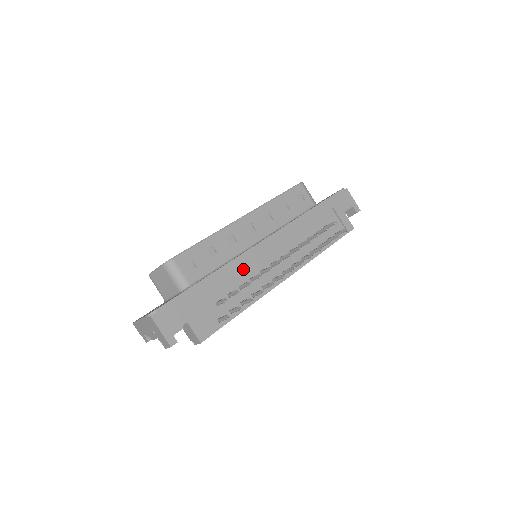
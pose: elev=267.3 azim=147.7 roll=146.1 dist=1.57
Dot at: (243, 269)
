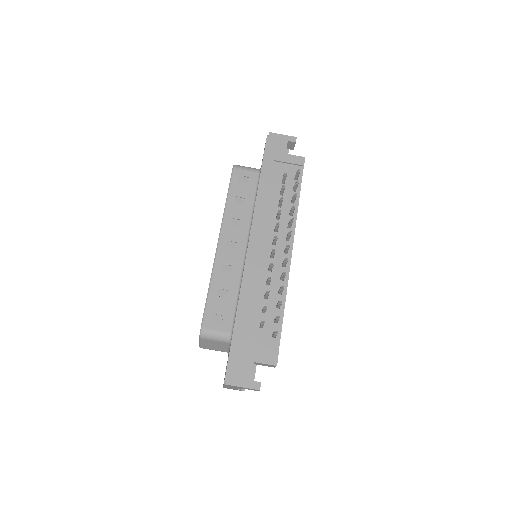
Dot at: (255, 282)
